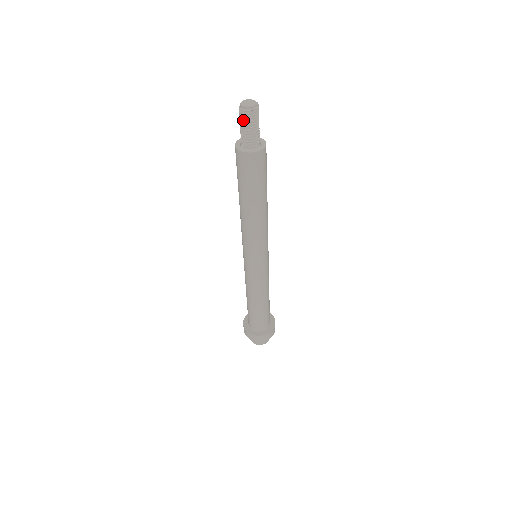
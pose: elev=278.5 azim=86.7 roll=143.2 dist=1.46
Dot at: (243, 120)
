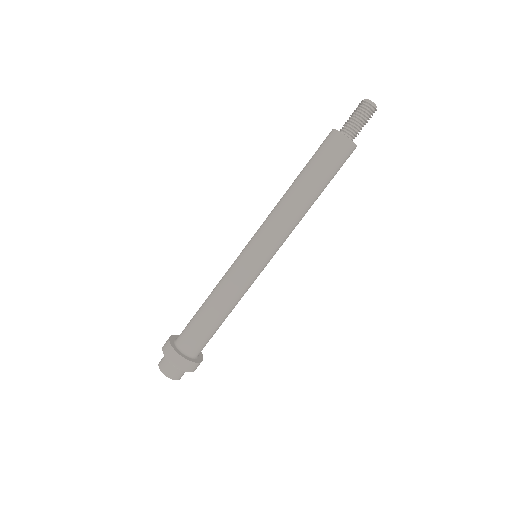
Dot at: (358, 110)
